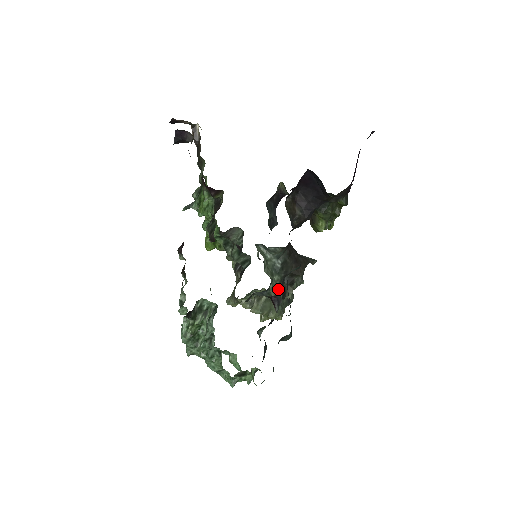
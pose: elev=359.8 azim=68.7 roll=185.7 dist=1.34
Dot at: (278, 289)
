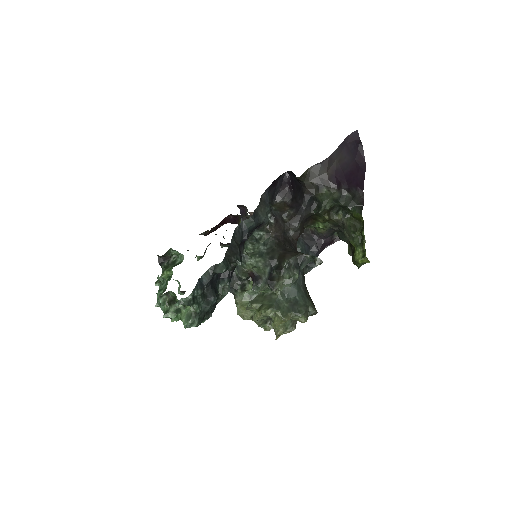
Dot at: (260, 270)
